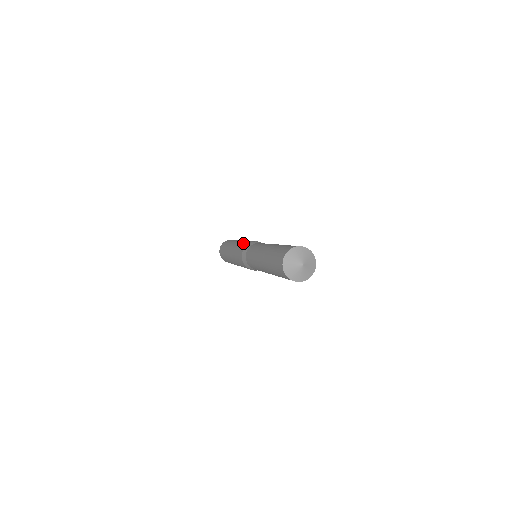
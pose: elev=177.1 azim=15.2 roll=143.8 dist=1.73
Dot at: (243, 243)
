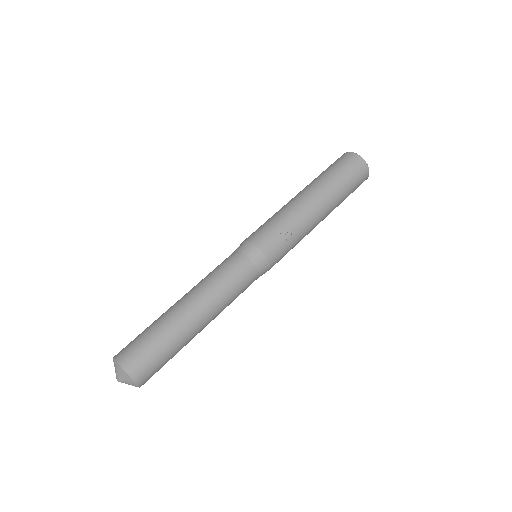
Dot at: (265, 224)
